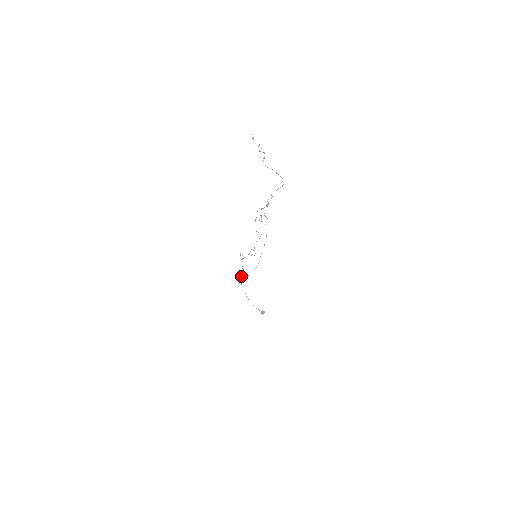
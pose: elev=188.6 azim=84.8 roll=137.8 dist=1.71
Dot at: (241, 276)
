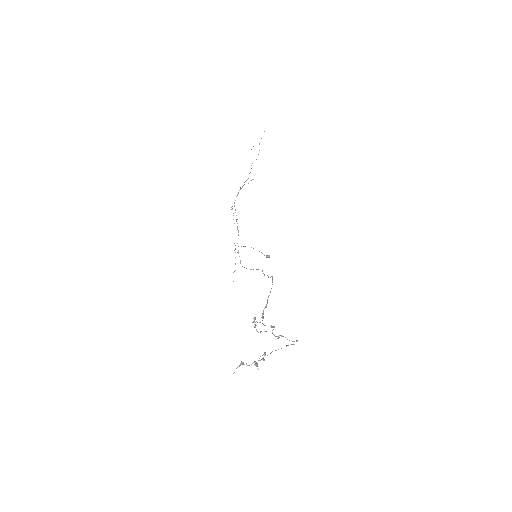
Dot at: (237, 252)
